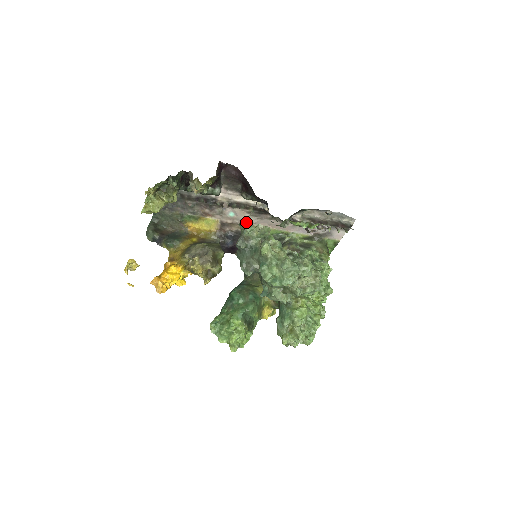
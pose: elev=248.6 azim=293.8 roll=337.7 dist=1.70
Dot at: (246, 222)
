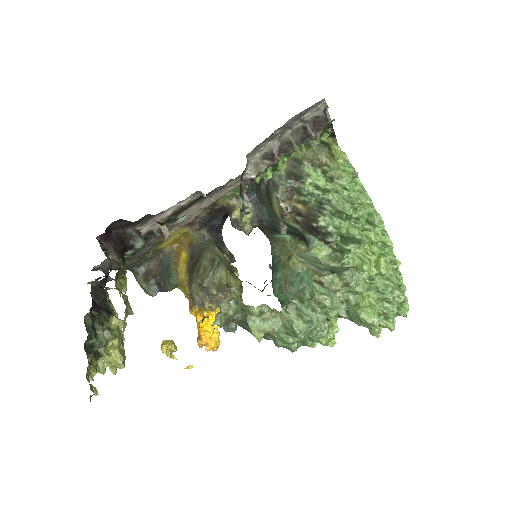
Dot at: (204, 206)
